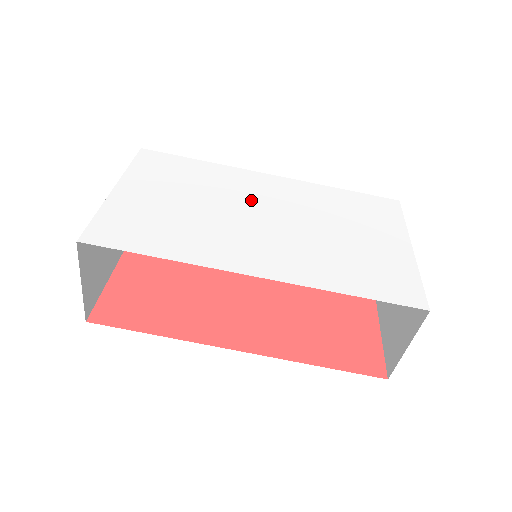
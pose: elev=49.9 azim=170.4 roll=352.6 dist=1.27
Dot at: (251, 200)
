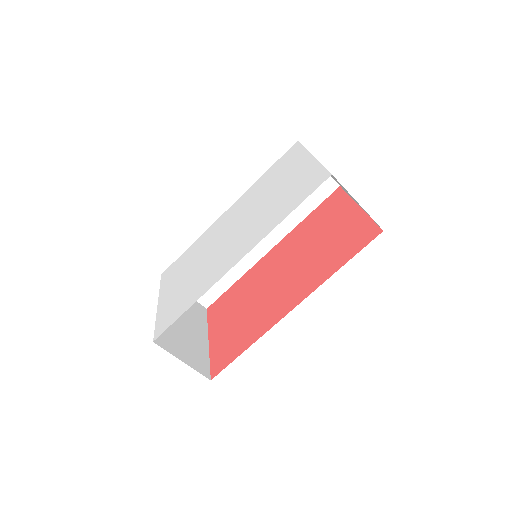
Dot at: (221, 234)
